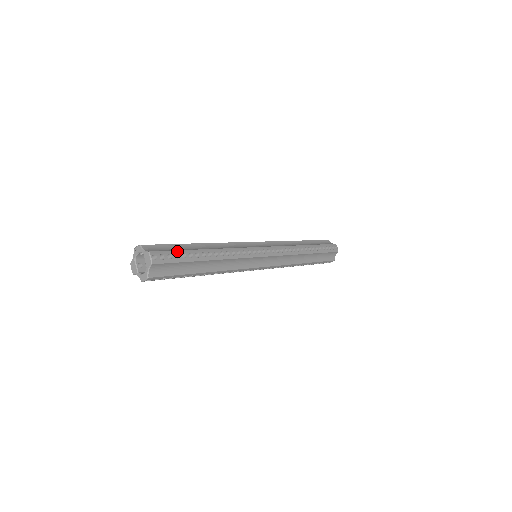
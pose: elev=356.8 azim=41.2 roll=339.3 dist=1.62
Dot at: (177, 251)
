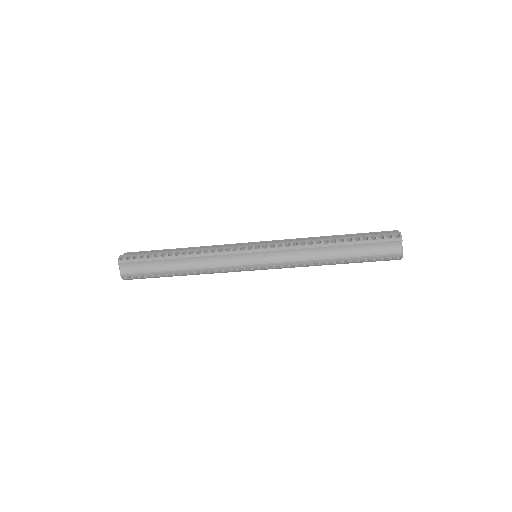
Dot at: (145, 253)
